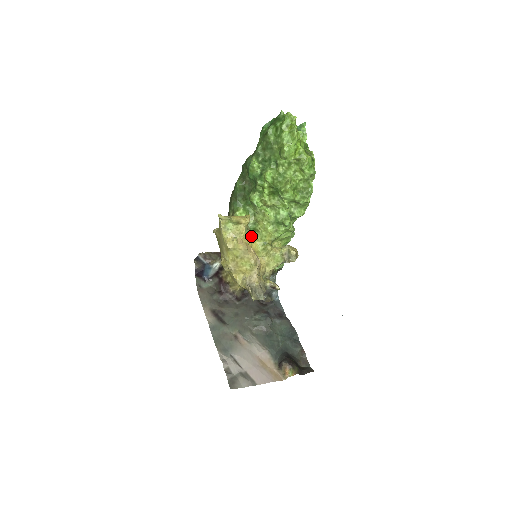
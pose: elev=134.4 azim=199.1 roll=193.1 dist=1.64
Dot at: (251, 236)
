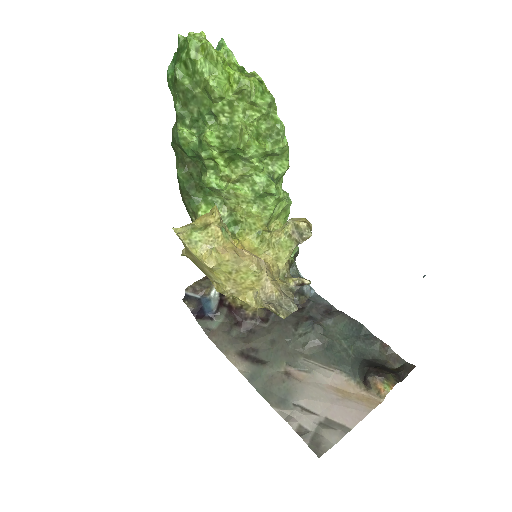
Dot at: (235, 233)
